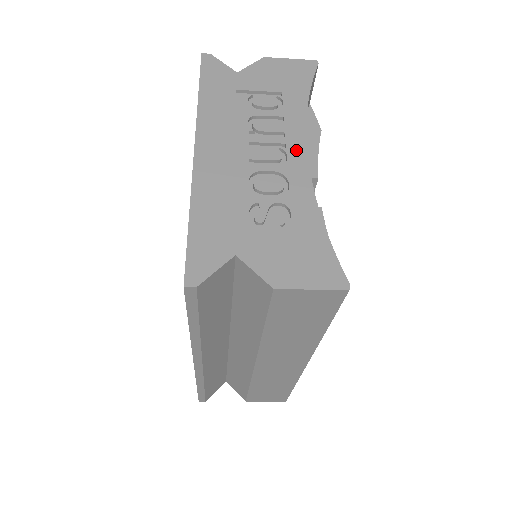
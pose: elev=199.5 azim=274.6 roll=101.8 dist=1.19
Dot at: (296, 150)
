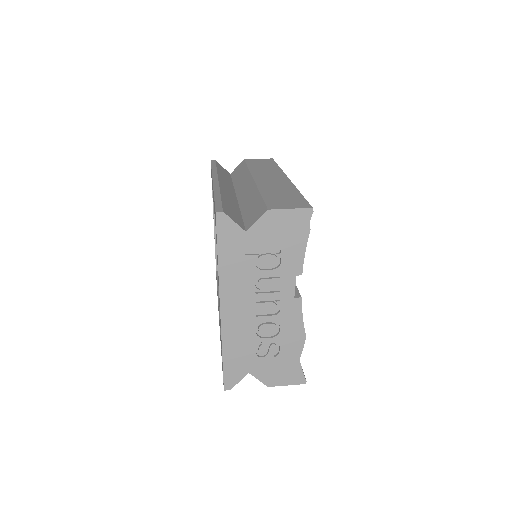
Dot at: (287, 302)
